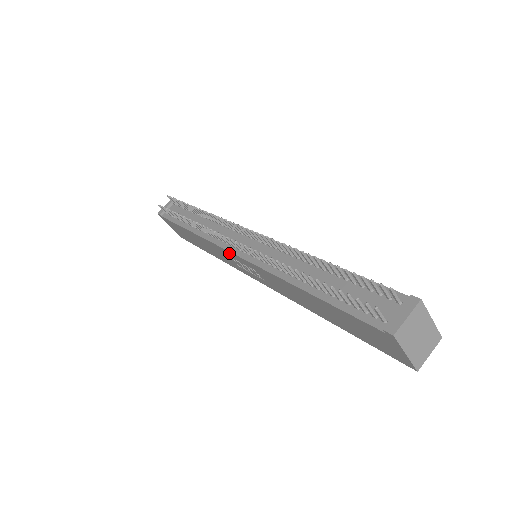
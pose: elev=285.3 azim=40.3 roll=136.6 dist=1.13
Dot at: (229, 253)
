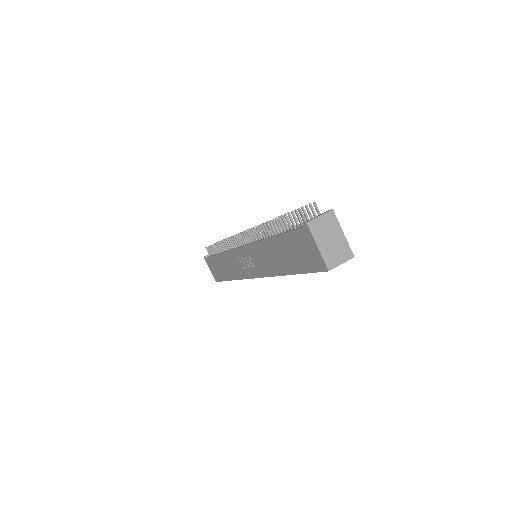
Dot at: (237, 251)
